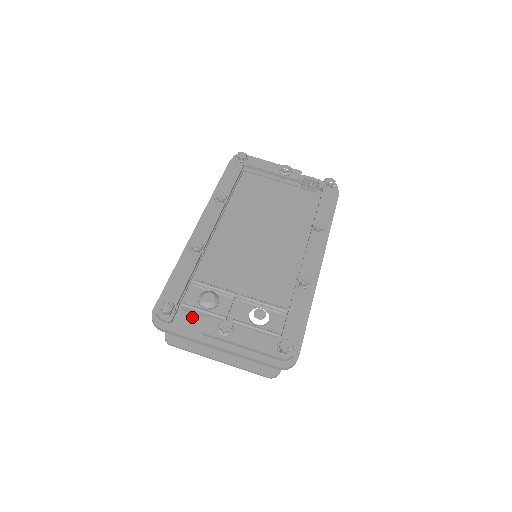
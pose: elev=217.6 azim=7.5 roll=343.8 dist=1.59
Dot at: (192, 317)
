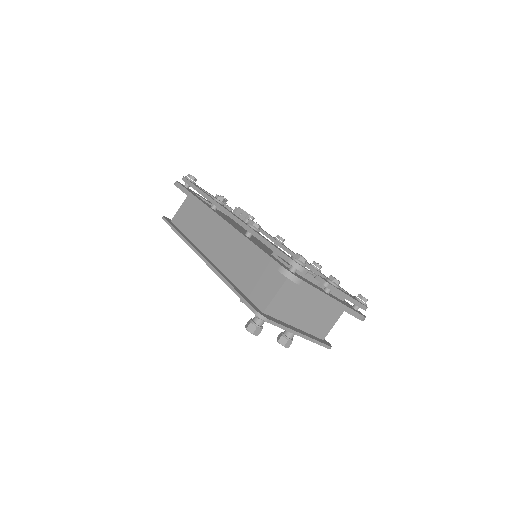
Dot at: (302, 277)
